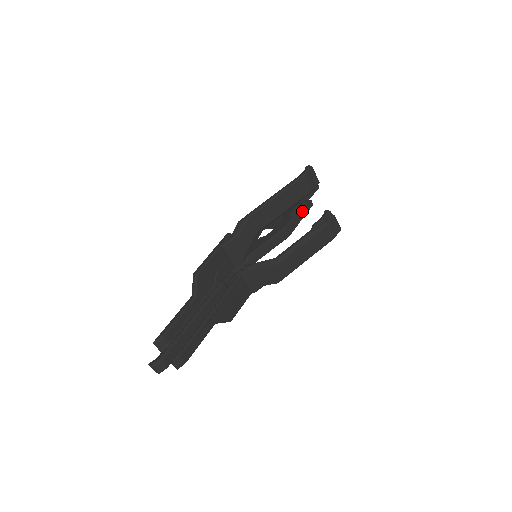
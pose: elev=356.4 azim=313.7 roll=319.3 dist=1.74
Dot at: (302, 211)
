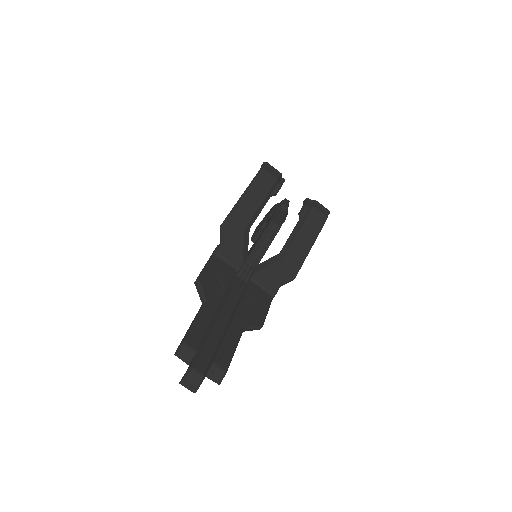
Dot at: (281, 208)
